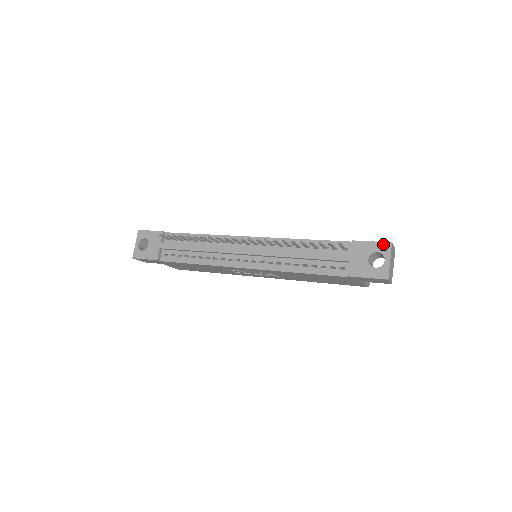
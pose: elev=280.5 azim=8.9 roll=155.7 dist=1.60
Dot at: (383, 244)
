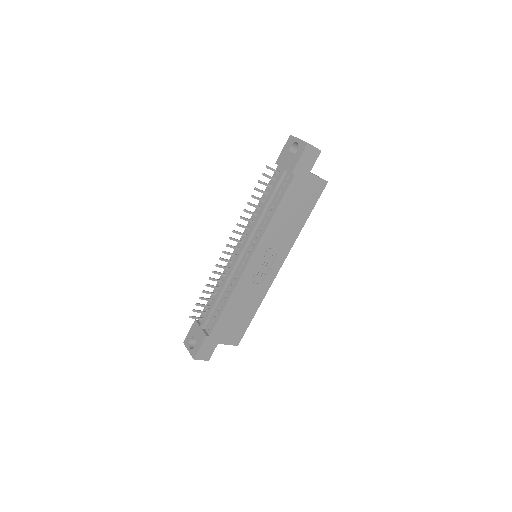
Dot at: (288, 141)
